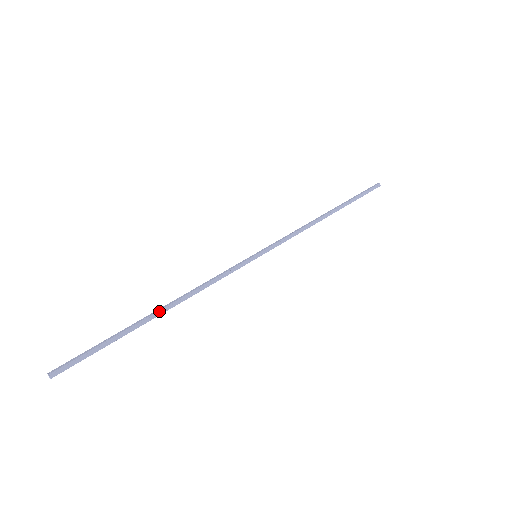
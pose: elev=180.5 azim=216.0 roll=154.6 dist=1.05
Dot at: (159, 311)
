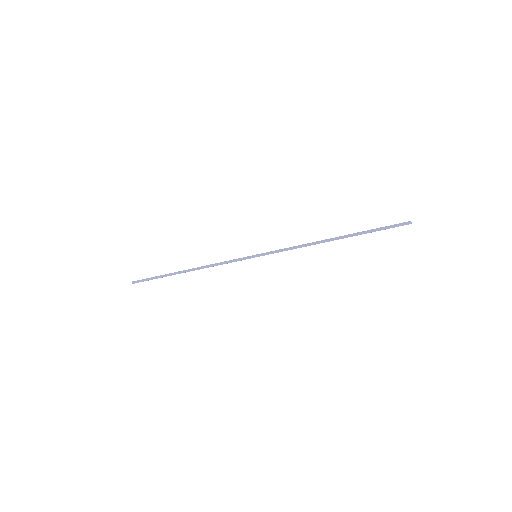
Dot at: (185, 270)
